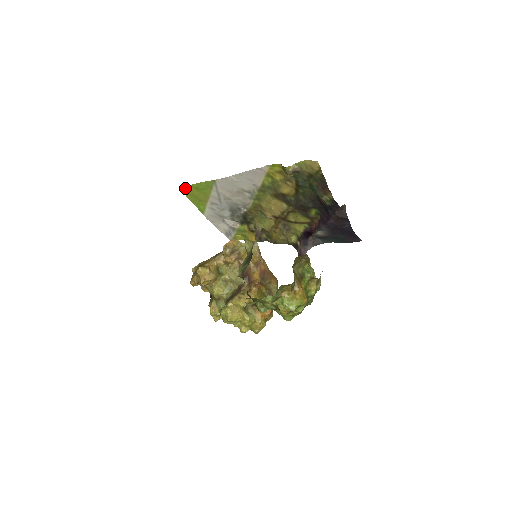
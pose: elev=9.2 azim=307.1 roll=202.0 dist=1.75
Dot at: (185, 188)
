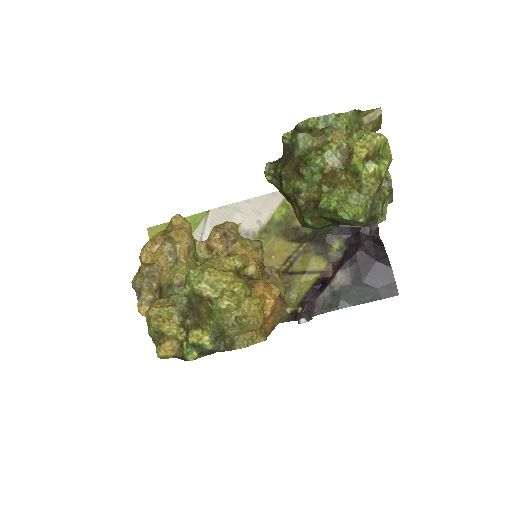
Dot at: (157, 228)
